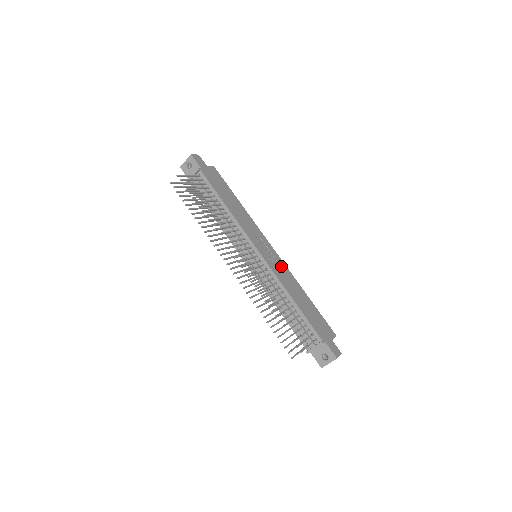
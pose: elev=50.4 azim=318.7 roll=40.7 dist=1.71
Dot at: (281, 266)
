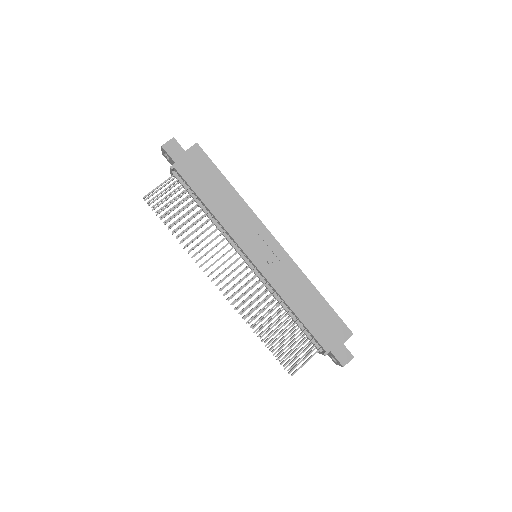
Dot at: (284, 265)
